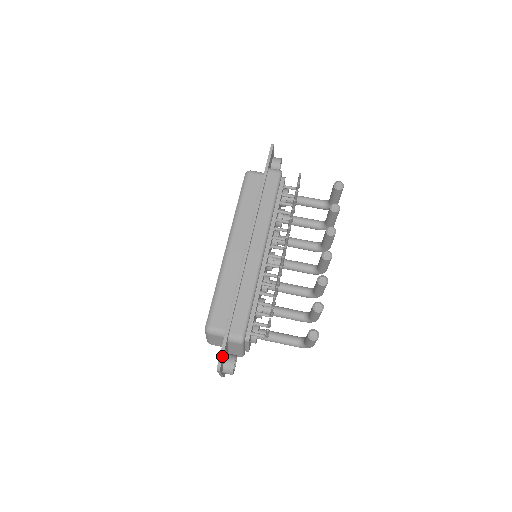
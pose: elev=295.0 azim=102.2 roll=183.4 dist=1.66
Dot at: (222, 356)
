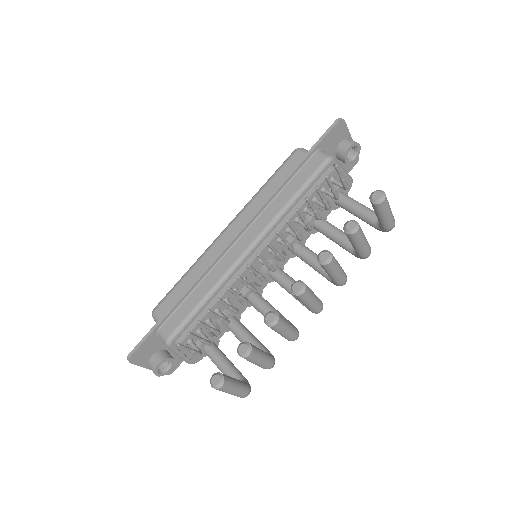
Dot at: (137, 348)
